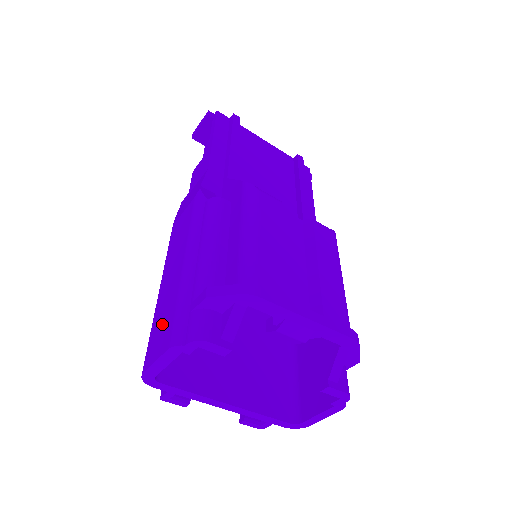
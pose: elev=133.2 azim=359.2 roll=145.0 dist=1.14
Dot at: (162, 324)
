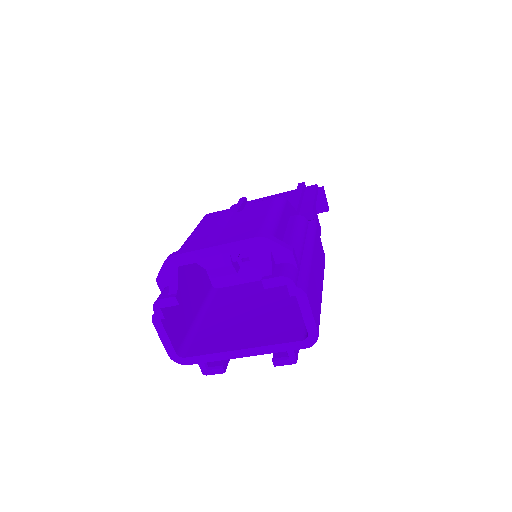
Dot at: occluded
